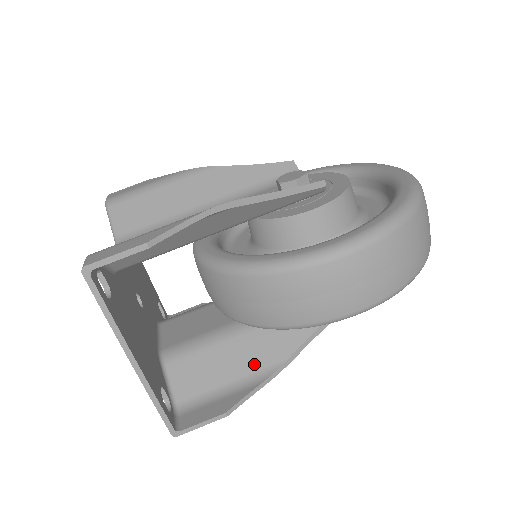
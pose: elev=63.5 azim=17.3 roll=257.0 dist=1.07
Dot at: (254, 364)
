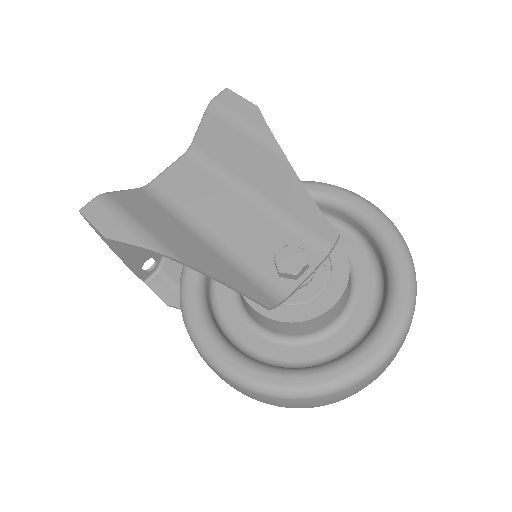
Dot at: occluded
